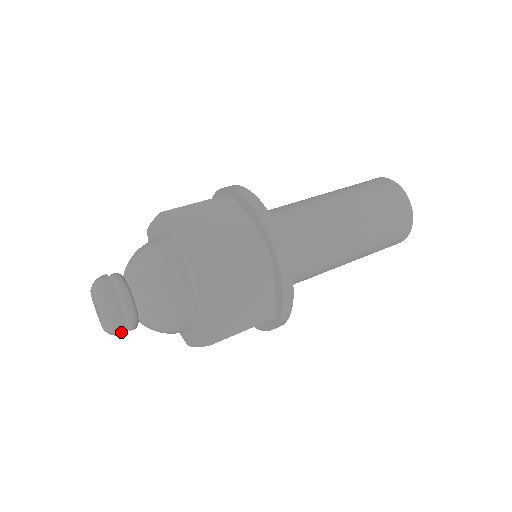
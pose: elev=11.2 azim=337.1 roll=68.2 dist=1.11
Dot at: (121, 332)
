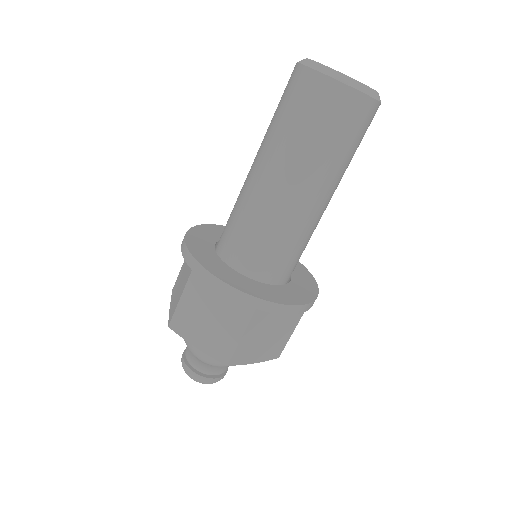
Dot at: occluded
